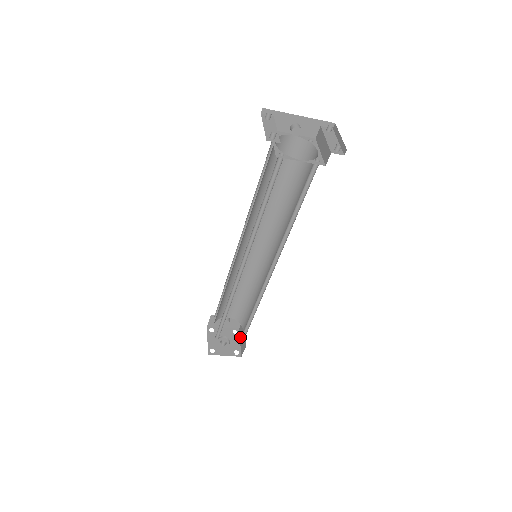
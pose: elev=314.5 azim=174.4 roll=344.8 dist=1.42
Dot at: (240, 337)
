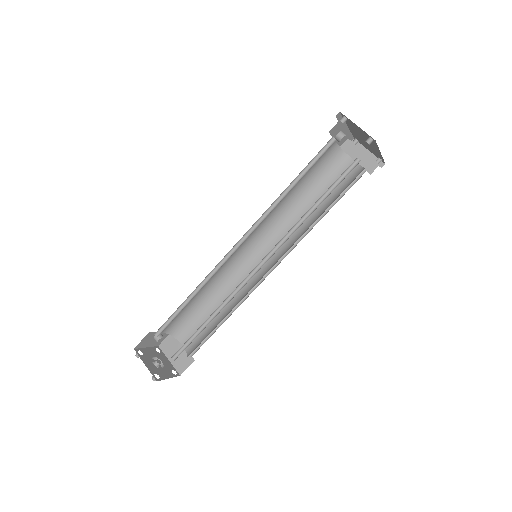
Dot at: (168, 354)
